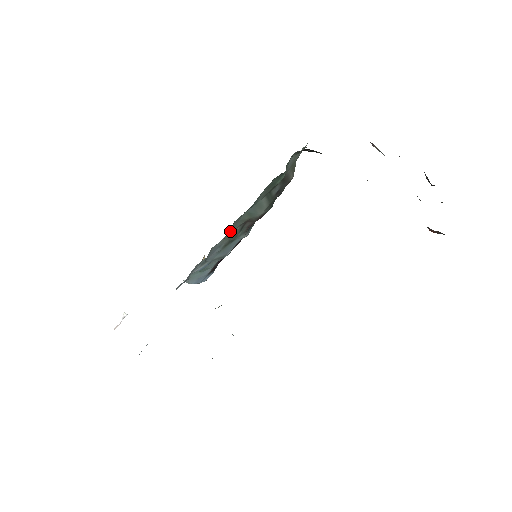
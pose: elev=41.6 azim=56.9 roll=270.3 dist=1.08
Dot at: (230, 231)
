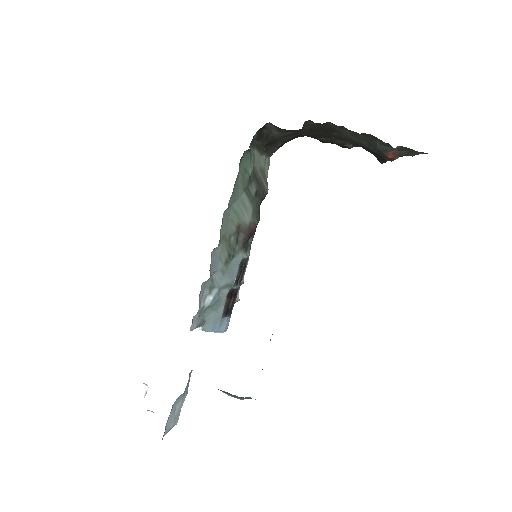
Dot at: (223, 232)
